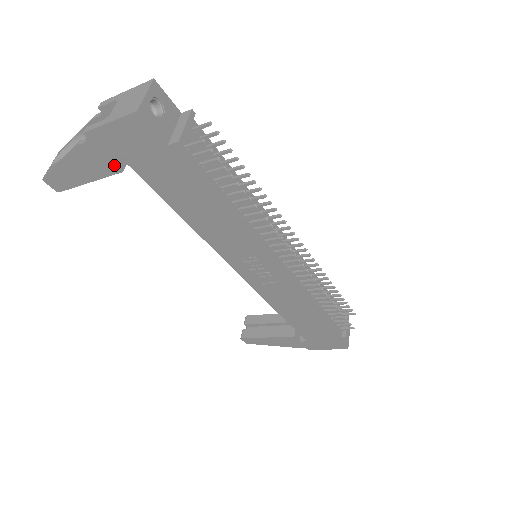
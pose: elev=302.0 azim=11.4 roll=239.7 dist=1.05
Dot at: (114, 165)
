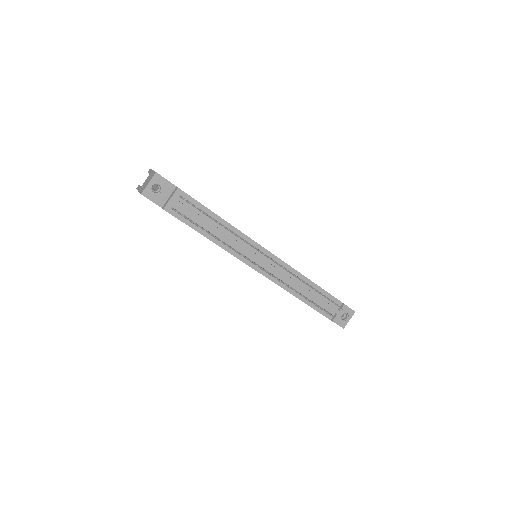
Dot at: occluded
